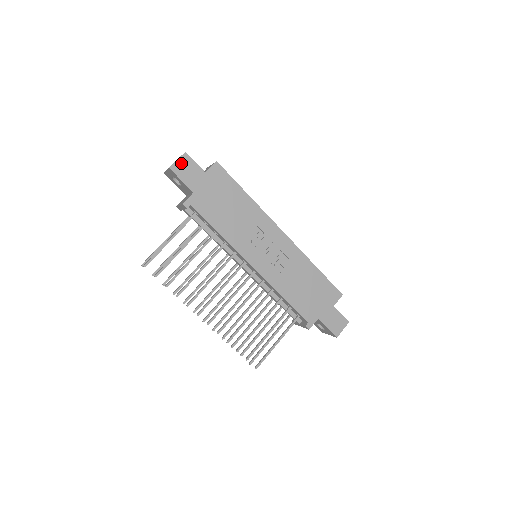
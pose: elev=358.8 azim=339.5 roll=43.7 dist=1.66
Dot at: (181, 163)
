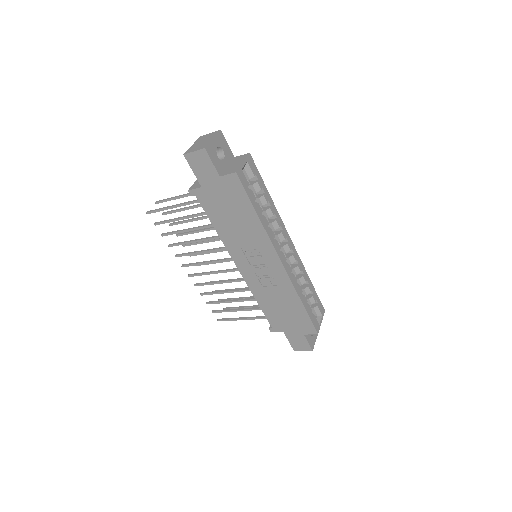
Dot at: (197, 156)
